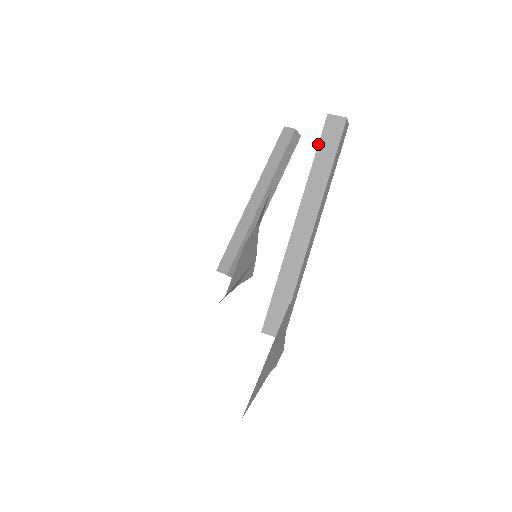
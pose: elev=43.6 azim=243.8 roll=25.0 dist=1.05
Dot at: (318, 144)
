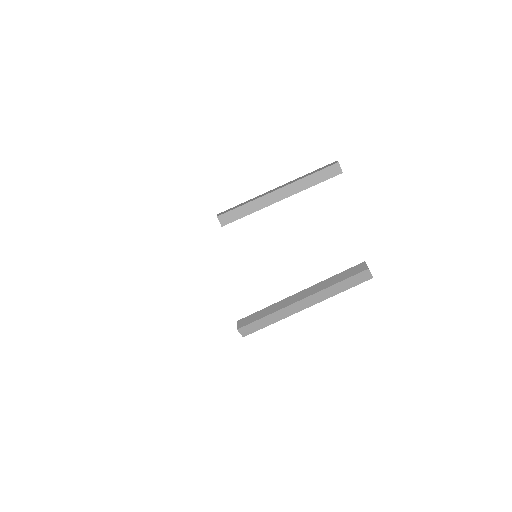
Dot at: (349, 278)
